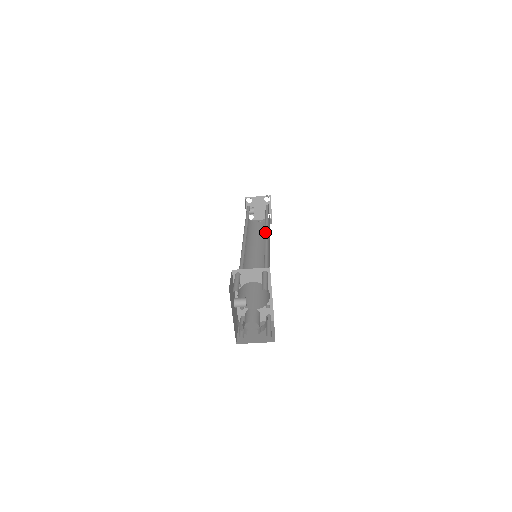
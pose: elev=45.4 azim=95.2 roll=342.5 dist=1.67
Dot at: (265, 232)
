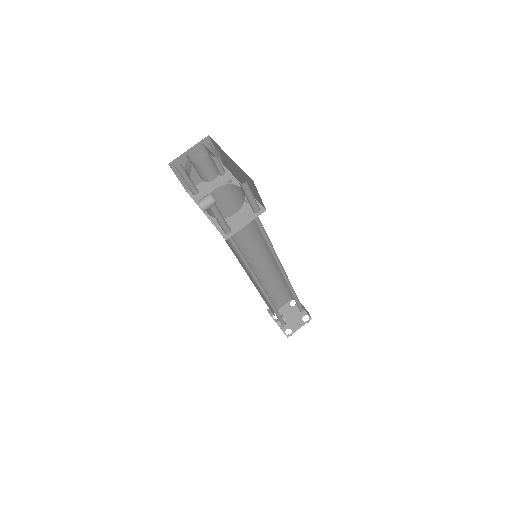
Dot at: (269, 260)
